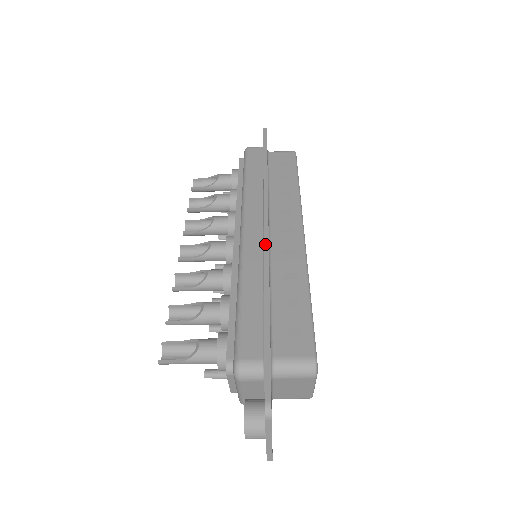
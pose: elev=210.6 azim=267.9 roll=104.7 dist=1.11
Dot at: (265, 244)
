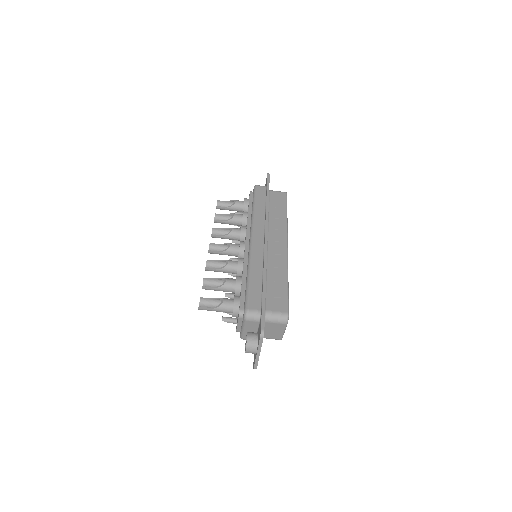
Dot at: (265, 249)
